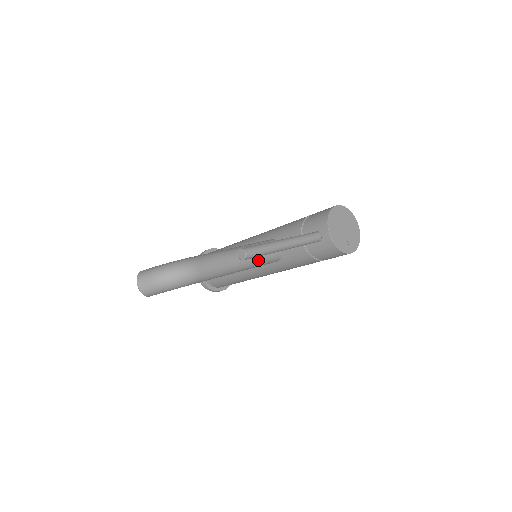
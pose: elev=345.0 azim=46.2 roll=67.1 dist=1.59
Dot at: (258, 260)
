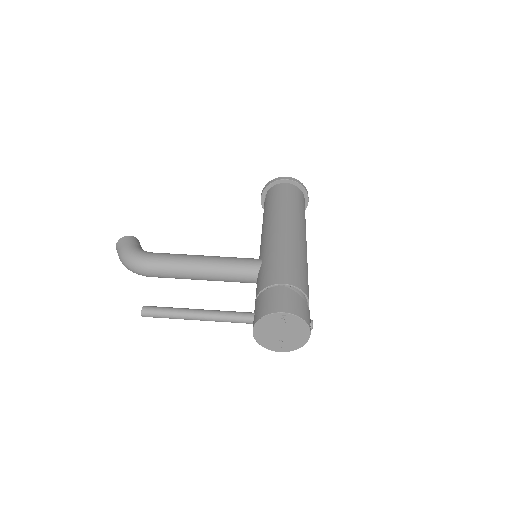
Dot at: (223, 280)
